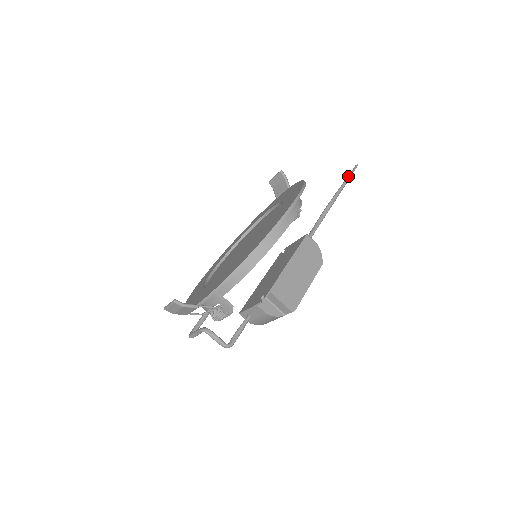
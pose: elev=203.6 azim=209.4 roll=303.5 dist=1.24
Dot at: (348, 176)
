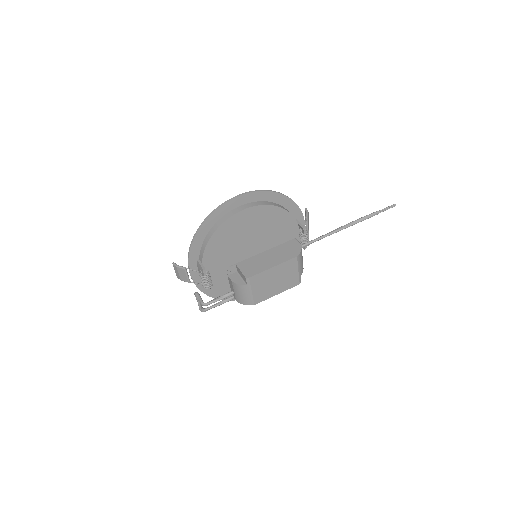
Dot at: (377, 211)
